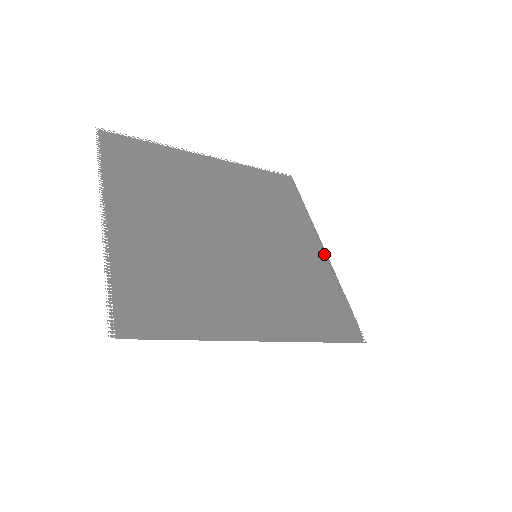
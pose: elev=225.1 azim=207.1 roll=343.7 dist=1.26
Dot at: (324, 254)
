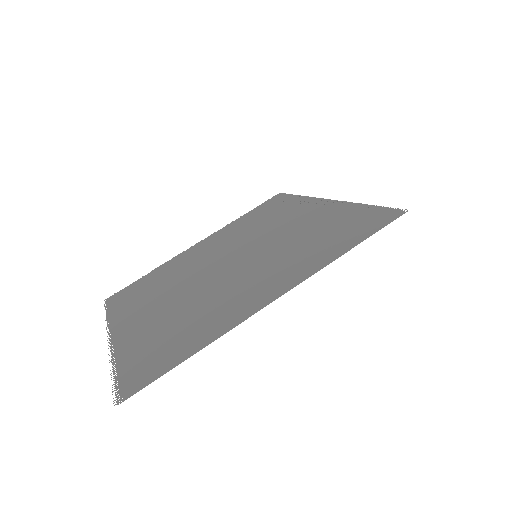
Dot at: (330, 202)
